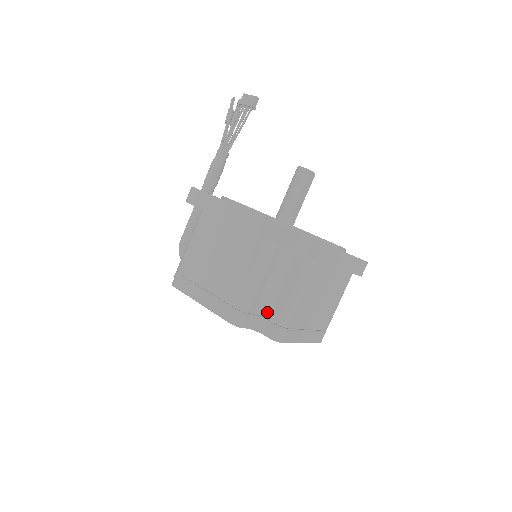
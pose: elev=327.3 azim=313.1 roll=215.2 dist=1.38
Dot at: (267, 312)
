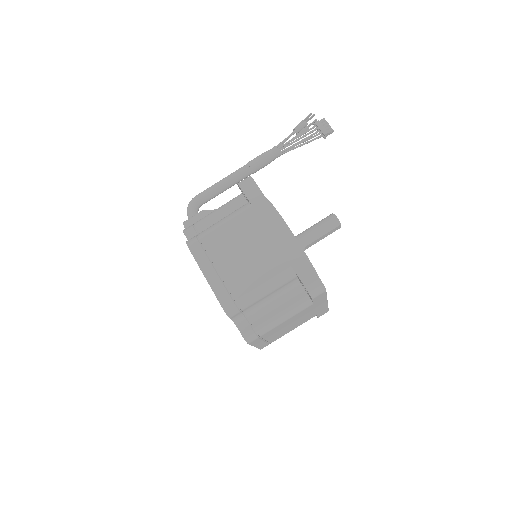
Dot at: (253, 316)
